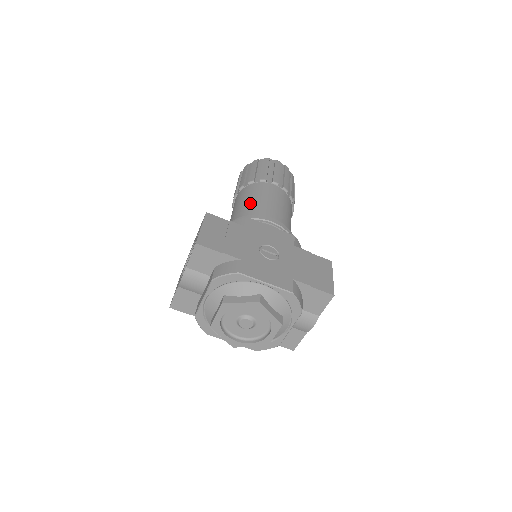
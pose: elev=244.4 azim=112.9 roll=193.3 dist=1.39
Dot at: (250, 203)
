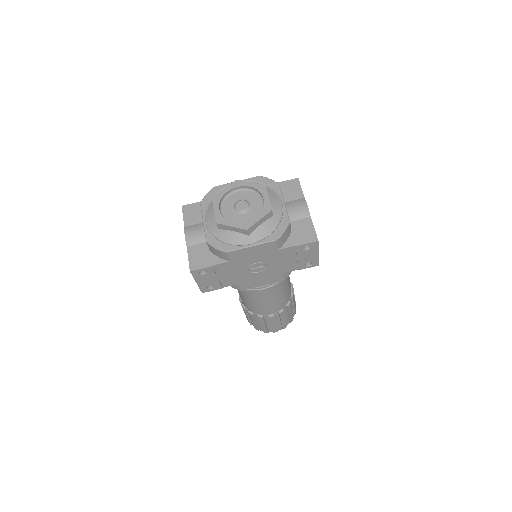
Dot at: occluded
